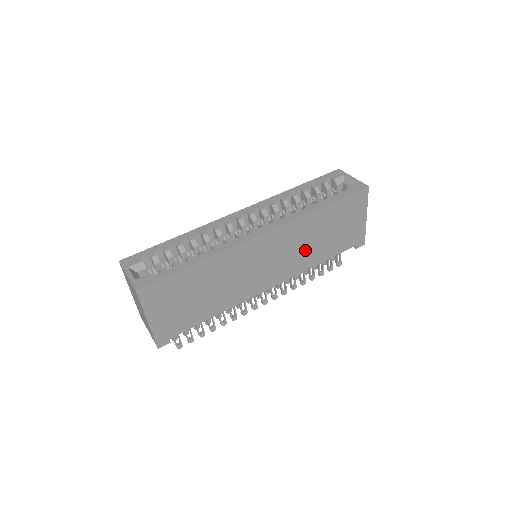
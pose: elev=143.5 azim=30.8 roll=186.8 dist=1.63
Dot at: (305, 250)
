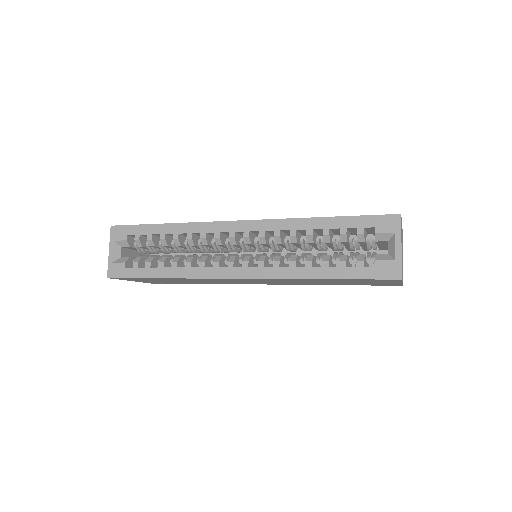
Dot at: (304, 282)
